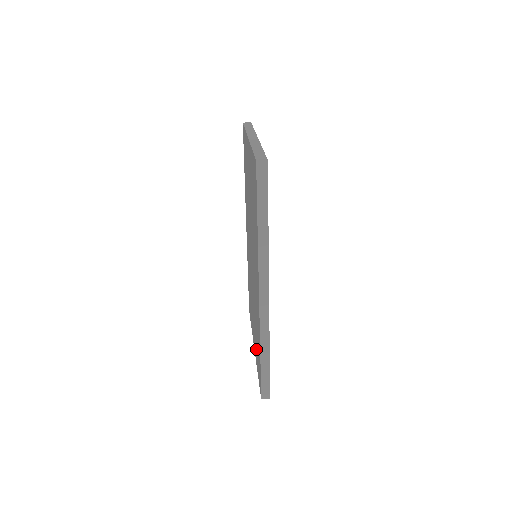
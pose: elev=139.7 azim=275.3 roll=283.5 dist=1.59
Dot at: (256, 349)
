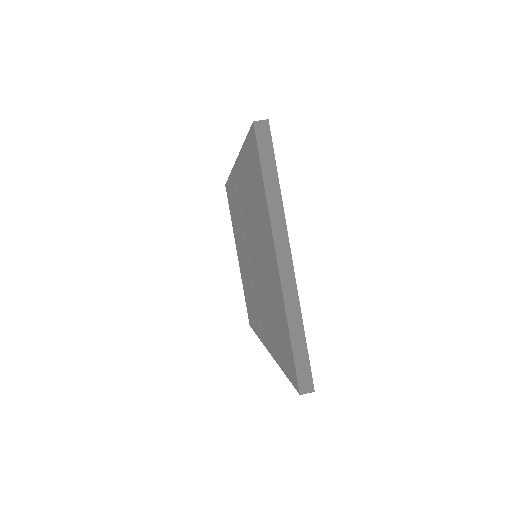
Dot at: (245, 286)
